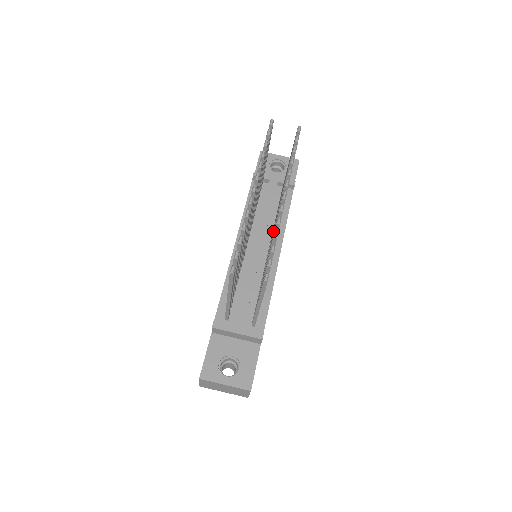
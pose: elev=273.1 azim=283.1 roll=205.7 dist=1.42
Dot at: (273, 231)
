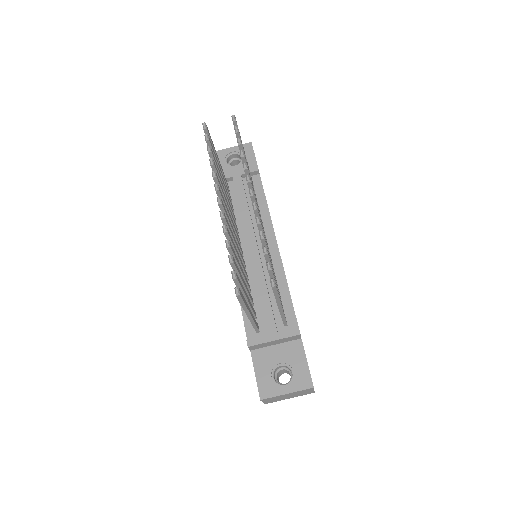
Dot at: occluded
